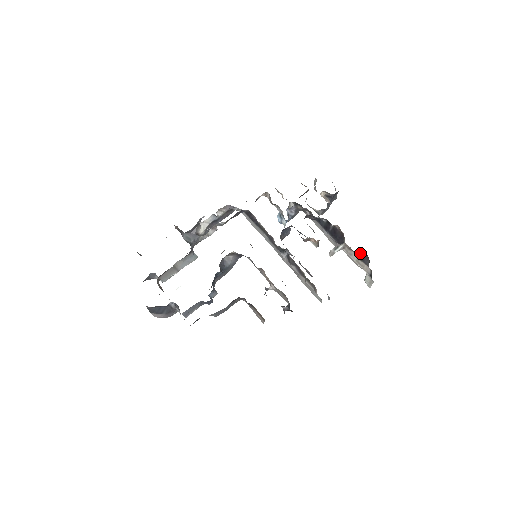
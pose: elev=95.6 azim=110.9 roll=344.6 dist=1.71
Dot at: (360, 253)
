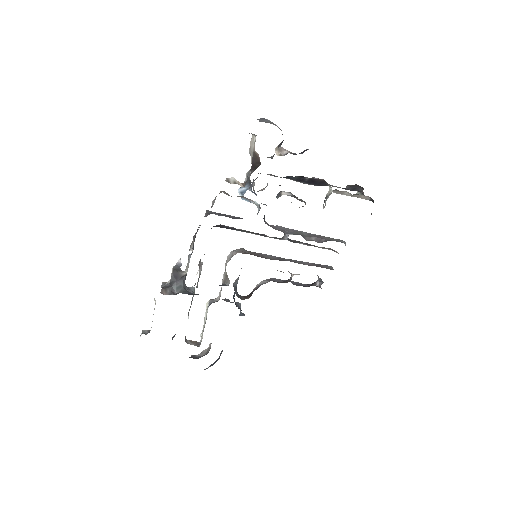
Dot at: (349, 186)
